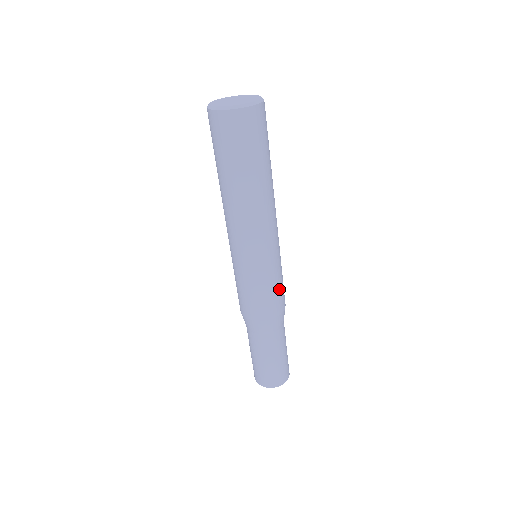
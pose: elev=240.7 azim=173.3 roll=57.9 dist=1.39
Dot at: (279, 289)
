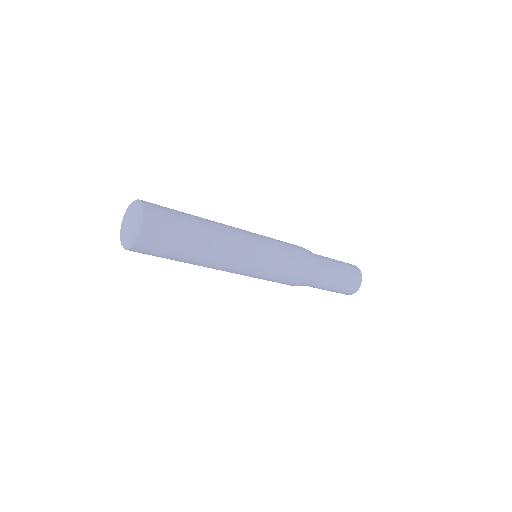
Dot at: (285, 277)
